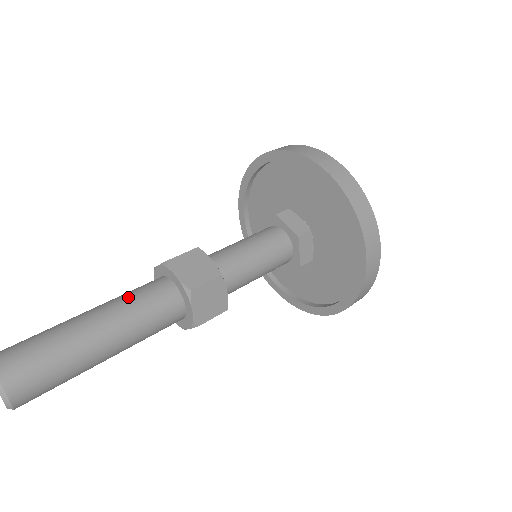
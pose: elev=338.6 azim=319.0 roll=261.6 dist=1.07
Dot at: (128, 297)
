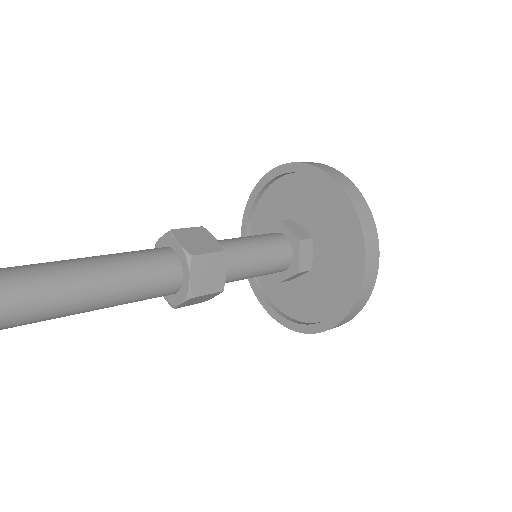
Dot at: (138, 272)
